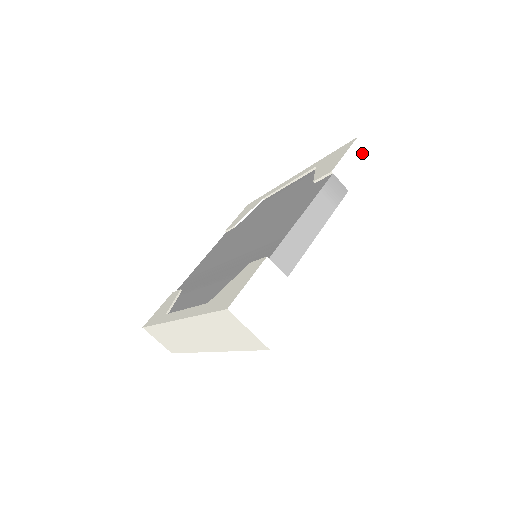
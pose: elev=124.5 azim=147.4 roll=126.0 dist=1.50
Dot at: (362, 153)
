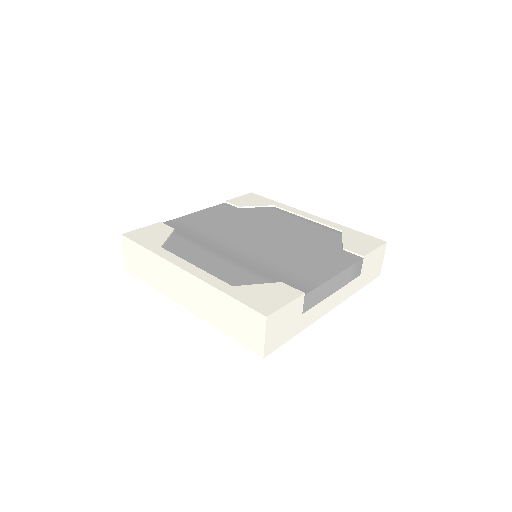
Dot at: (381, 254)
